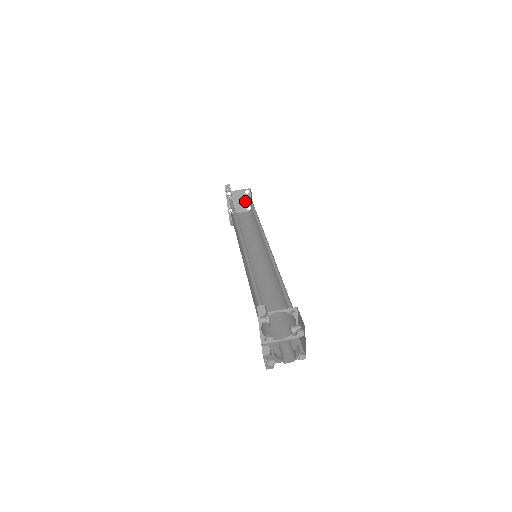
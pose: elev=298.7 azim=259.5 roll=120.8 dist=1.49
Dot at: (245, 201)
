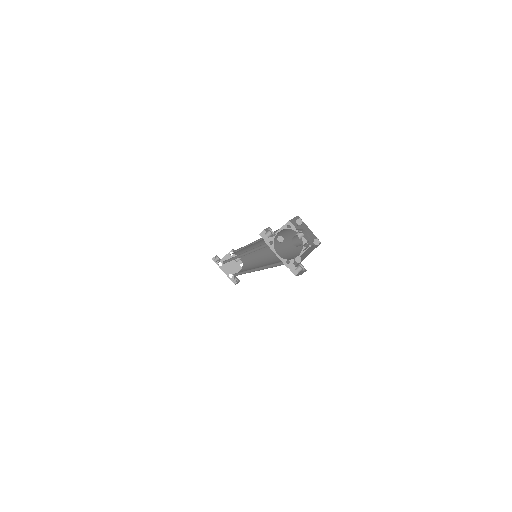
Dot at: (235, 262)
